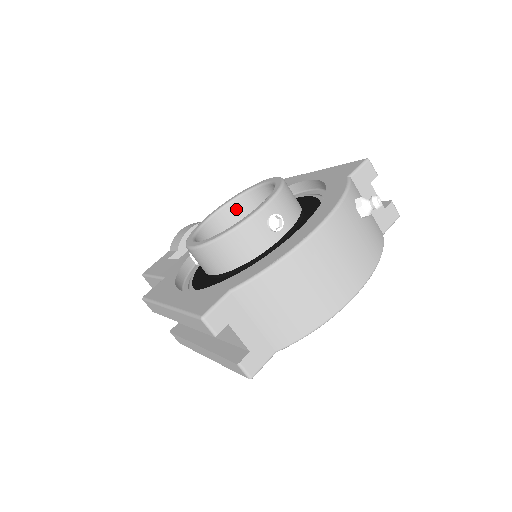
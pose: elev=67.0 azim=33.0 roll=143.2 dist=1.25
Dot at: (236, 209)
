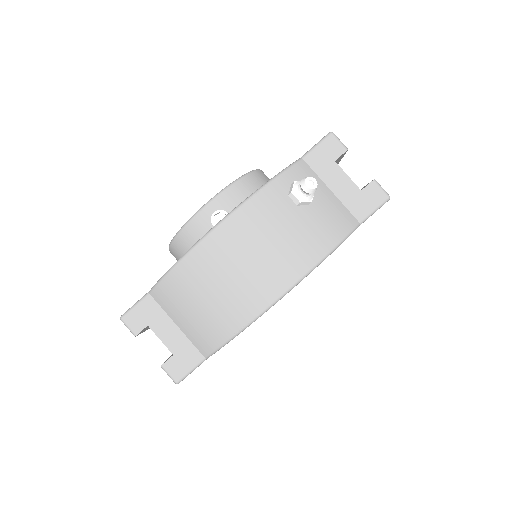
Dot at: occluded
